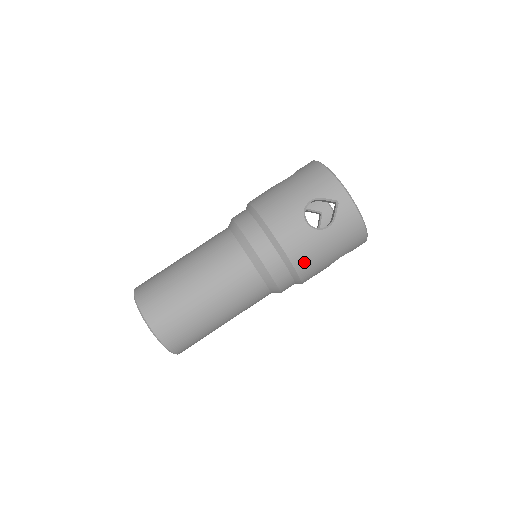
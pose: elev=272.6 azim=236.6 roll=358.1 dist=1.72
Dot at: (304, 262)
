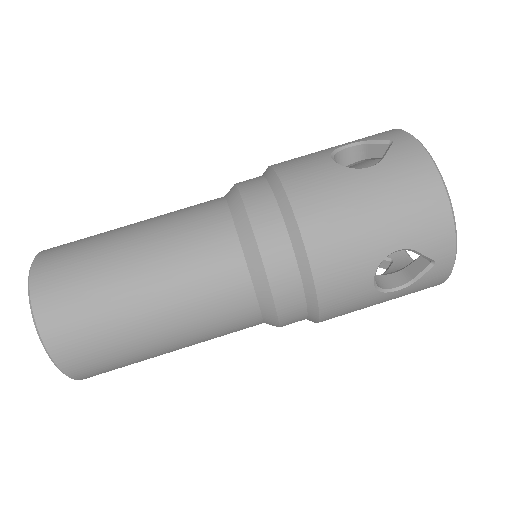
Dot at: (316, 214)
